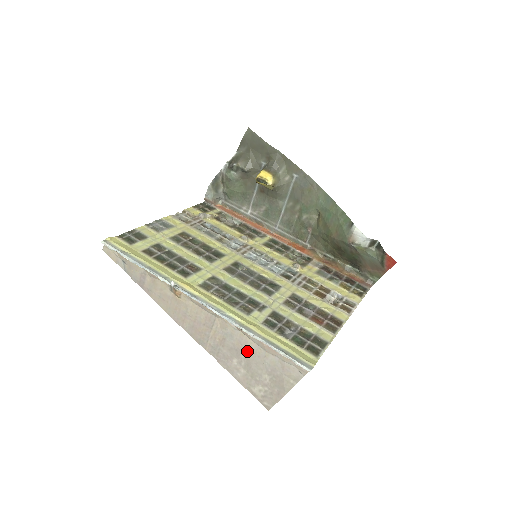
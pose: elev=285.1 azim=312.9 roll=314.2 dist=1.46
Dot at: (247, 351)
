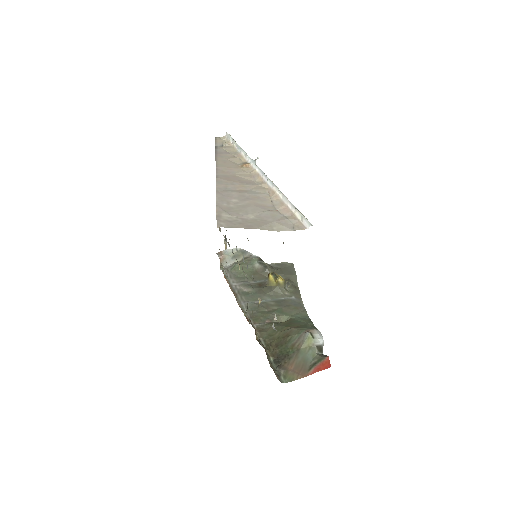
Dot at: (258, 202)
